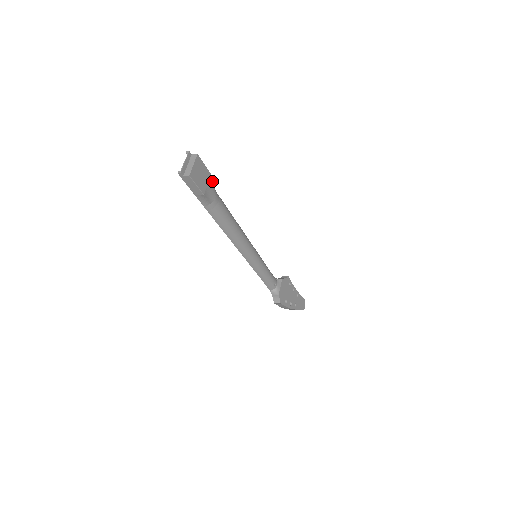
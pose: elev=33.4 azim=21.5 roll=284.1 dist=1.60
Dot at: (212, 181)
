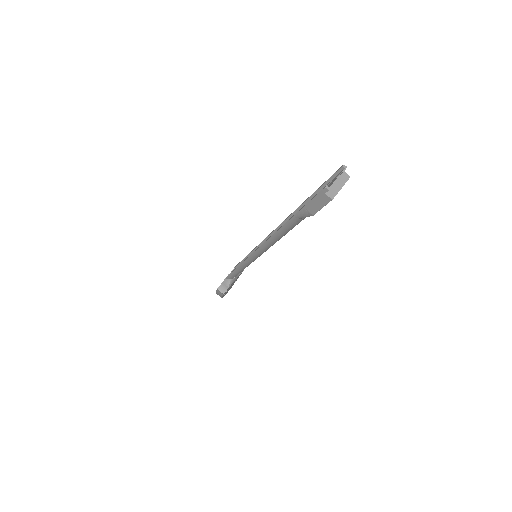
Dot at: occluded
